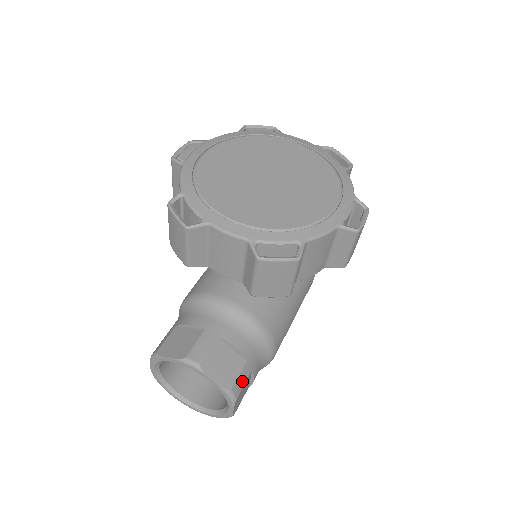
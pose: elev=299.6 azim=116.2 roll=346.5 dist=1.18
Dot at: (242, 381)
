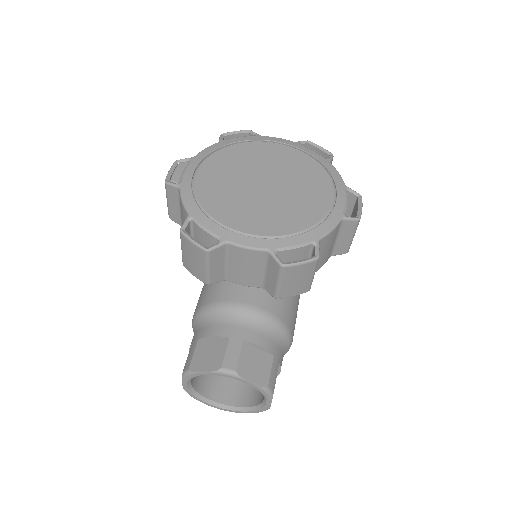
Dot at: (274, 376)
